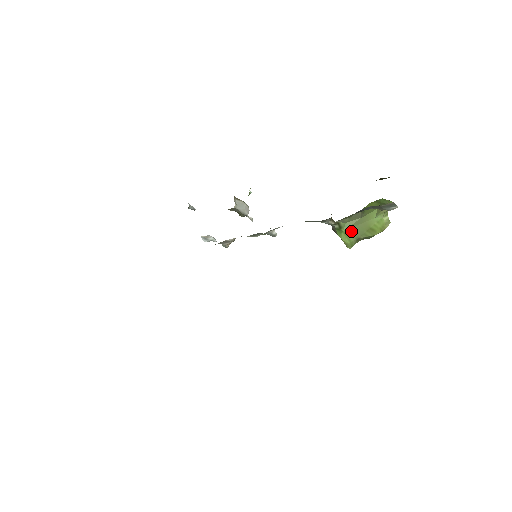
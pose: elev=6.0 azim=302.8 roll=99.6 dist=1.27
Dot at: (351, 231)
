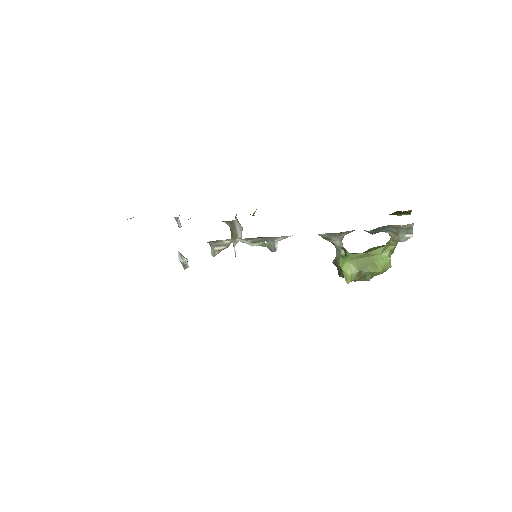
Dot at: (355, 262)
